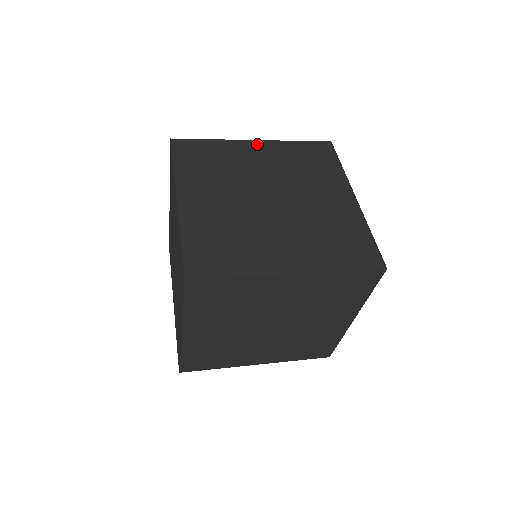
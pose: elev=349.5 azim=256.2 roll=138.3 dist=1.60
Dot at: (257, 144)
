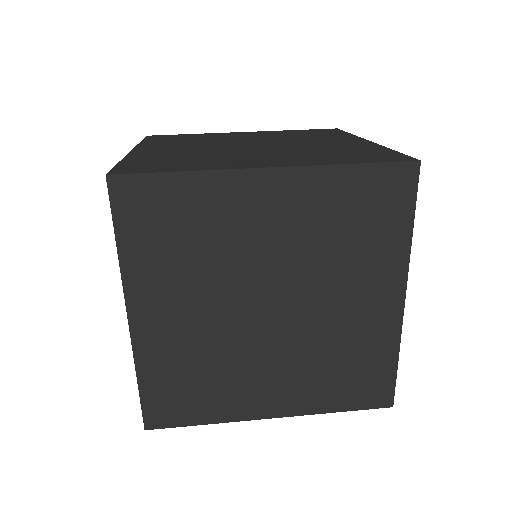
Dot at: (271, 180)
